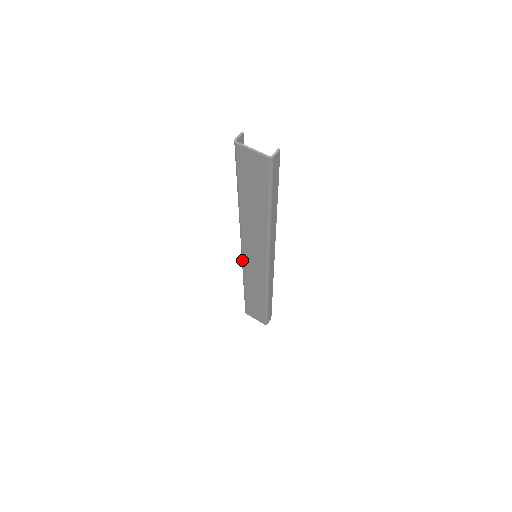
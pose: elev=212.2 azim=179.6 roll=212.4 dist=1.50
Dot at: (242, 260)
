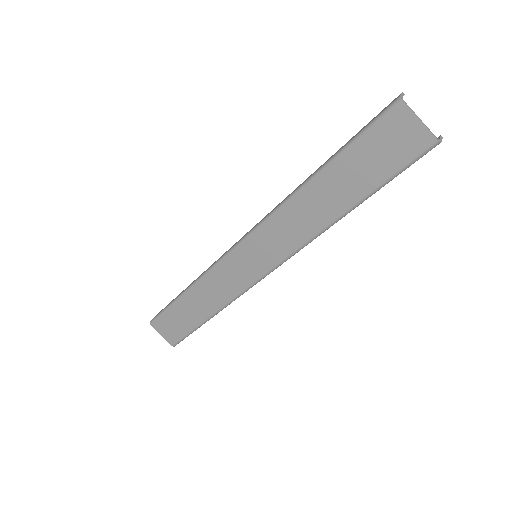
Dot at: (227, 254)
